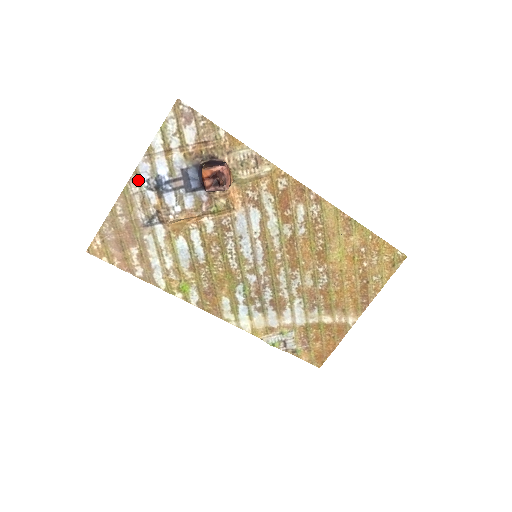
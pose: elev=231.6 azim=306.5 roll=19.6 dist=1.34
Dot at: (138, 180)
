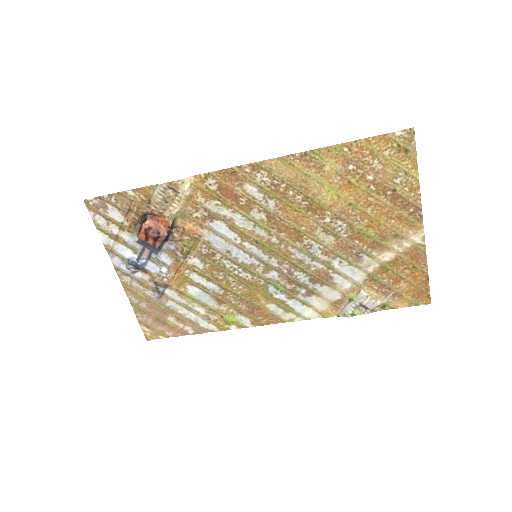
Dot at: (123, 272)
